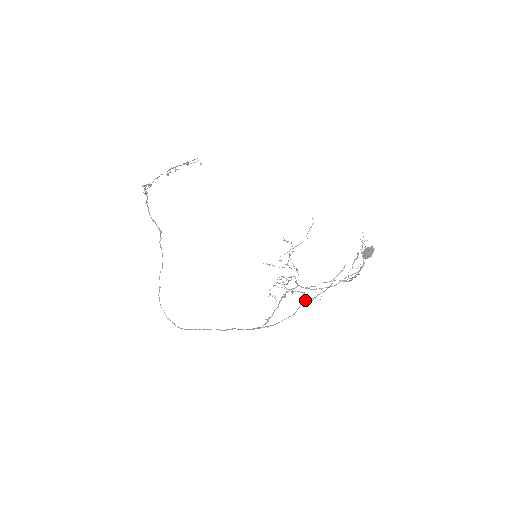
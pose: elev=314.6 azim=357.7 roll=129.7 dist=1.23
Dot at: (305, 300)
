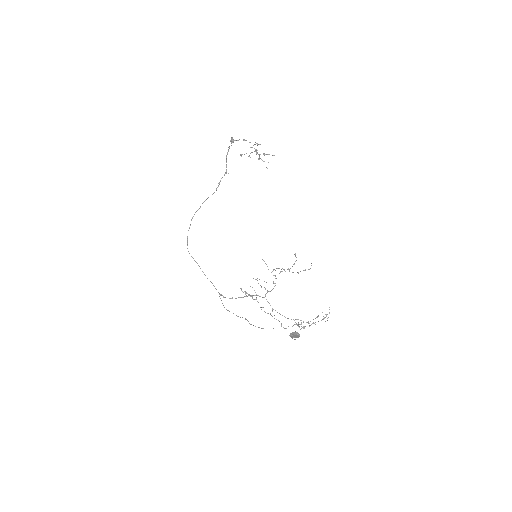
Dot at: (246, 319)
